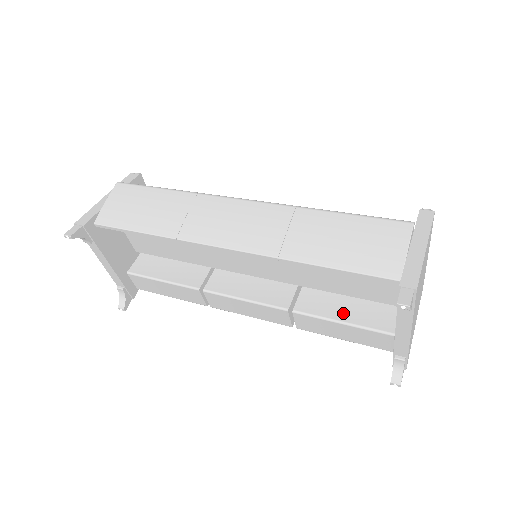
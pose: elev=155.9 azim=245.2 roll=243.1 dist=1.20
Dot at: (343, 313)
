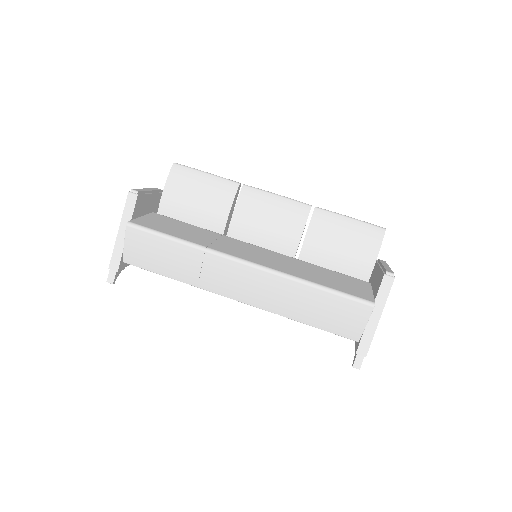
Dot at: occluded
